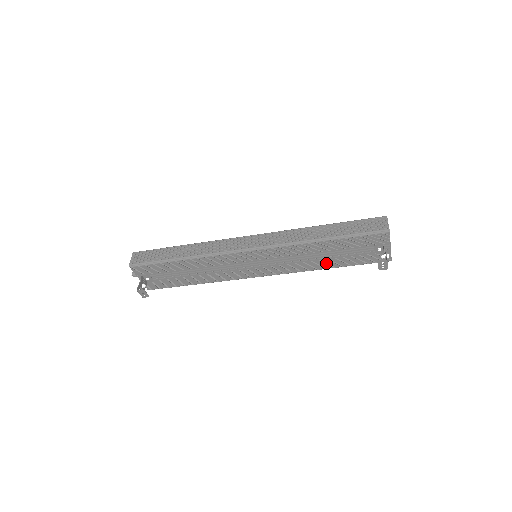
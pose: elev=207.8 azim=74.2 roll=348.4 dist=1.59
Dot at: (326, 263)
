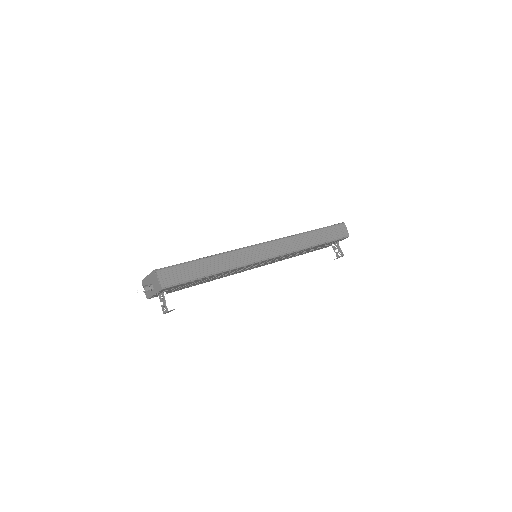
Dot at: (297, 255)
